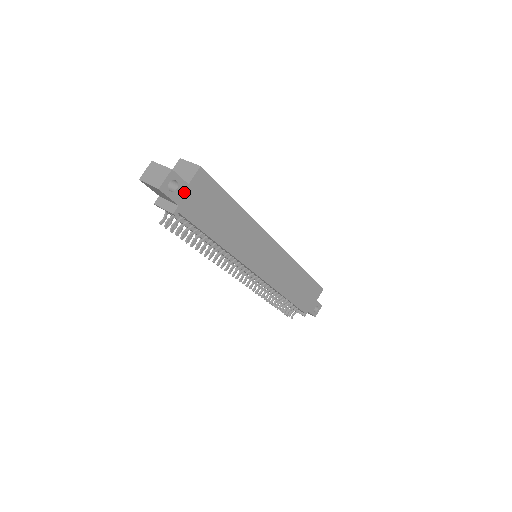
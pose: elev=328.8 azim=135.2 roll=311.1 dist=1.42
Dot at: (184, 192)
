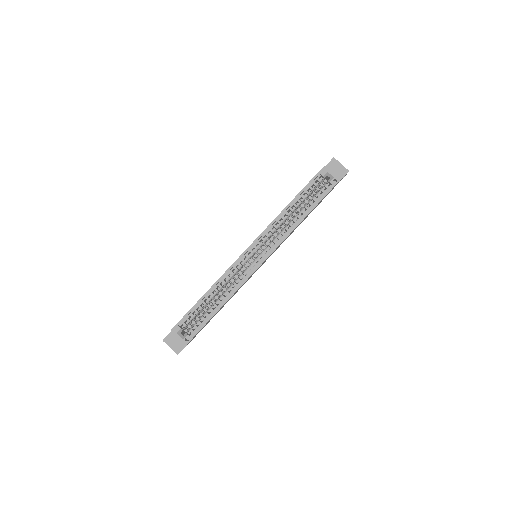
Dot at: (190, 341)
